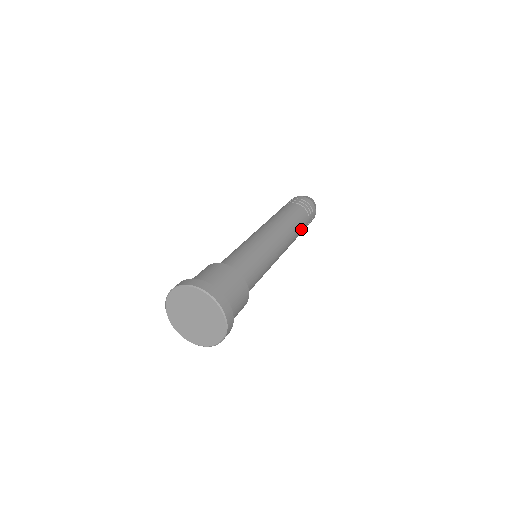
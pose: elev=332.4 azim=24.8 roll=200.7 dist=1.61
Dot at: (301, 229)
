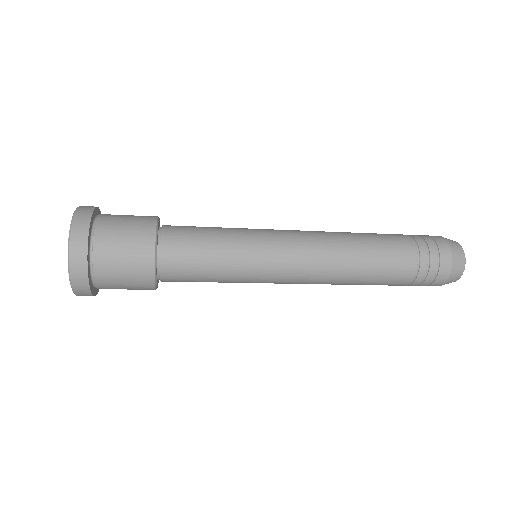
Dot at: (380, 275)
